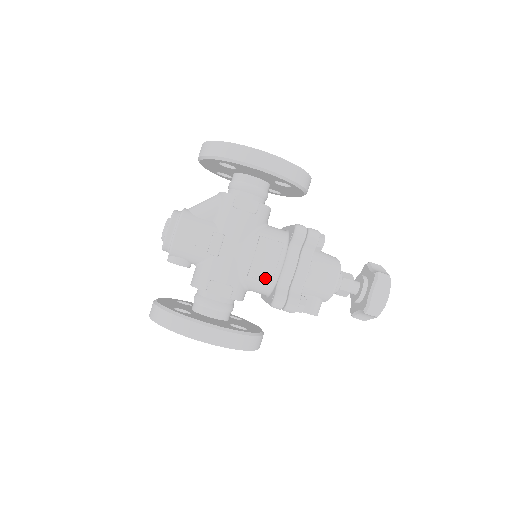
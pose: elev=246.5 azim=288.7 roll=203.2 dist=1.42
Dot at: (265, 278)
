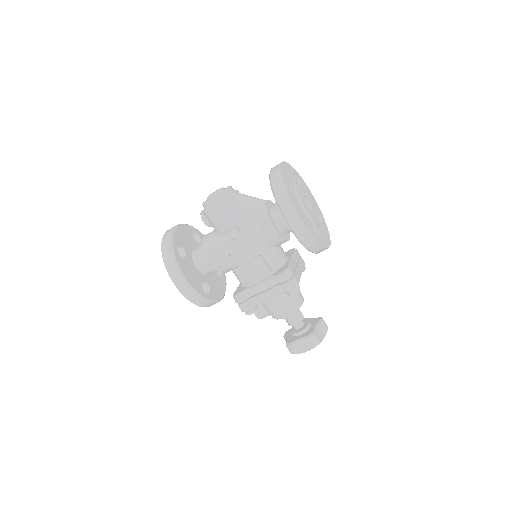
Dot at: (242, 279)
